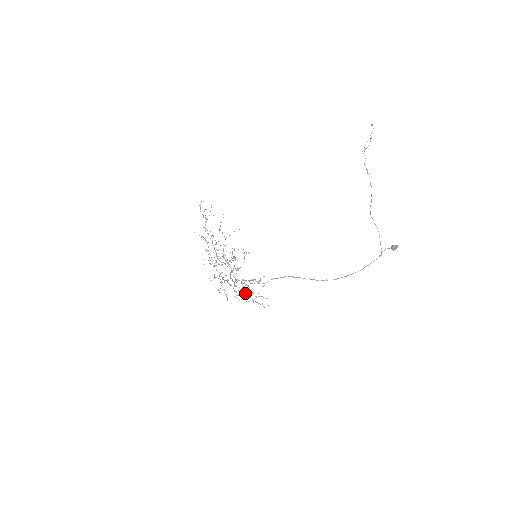
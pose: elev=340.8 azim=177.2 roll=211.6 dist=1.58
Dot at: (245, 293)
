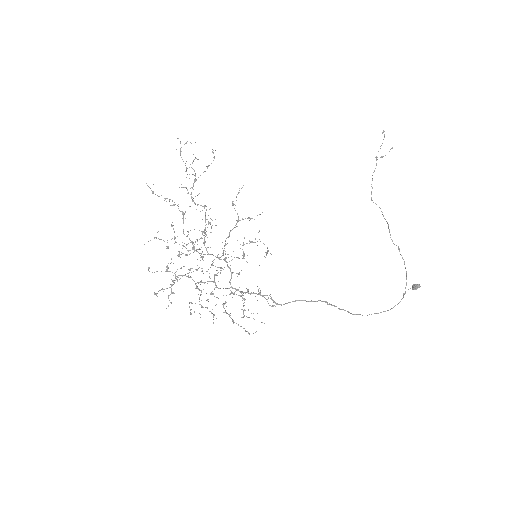
Dot at: (224, 308)
